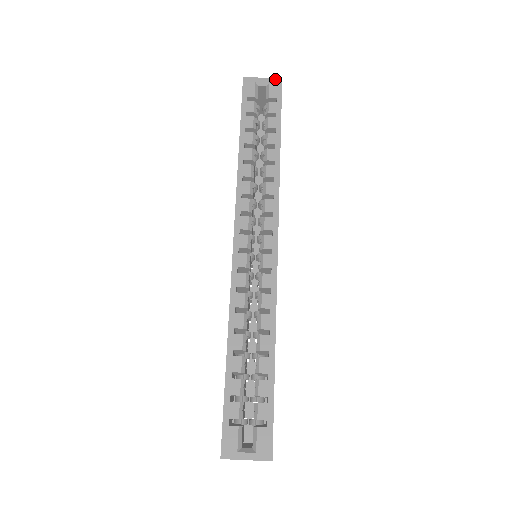
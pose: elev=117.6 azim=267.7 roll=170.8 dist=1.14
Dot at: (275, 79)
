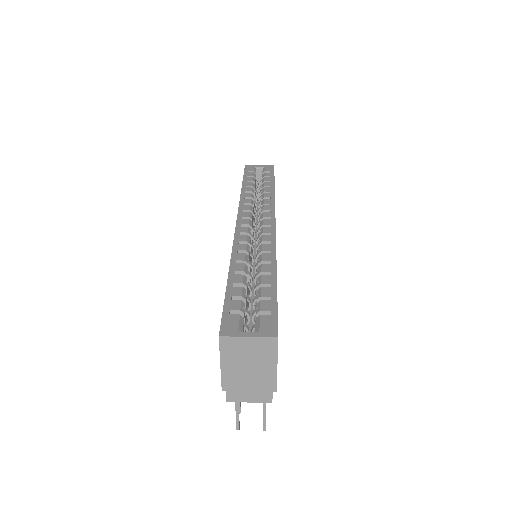
Dot at: (269, 166)
